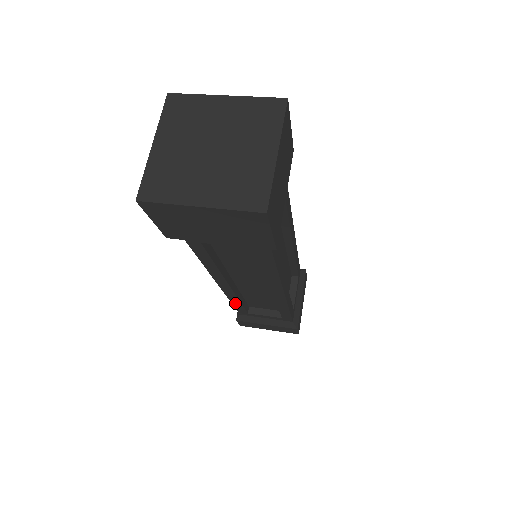
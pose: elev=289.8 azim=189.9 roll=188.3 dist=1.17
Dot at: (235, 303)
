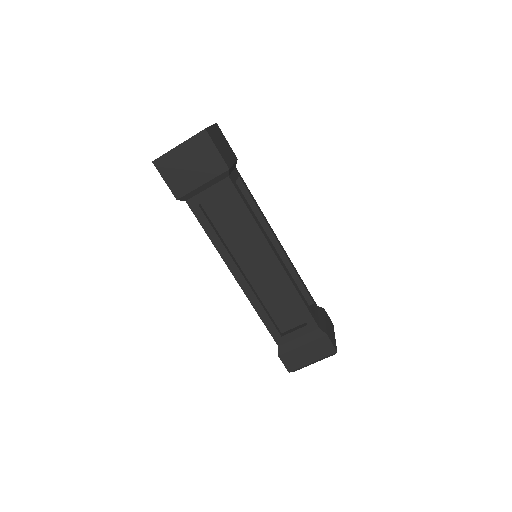
Dot at: (262, 315)
